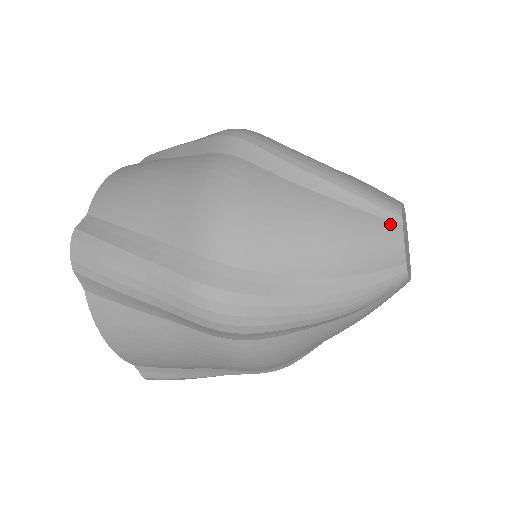
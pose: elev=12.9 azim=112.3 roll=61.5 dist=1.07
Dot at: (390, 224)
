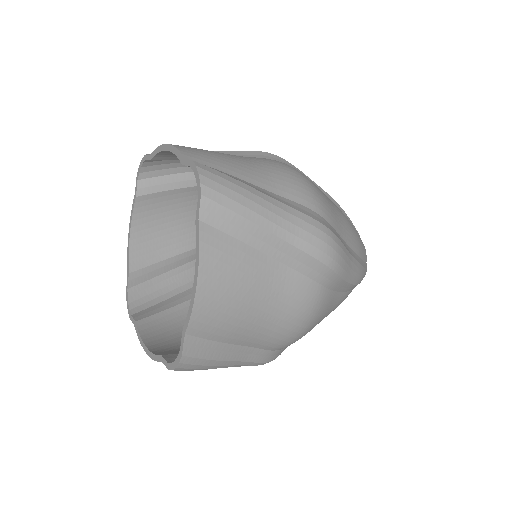
Dot at: occluded
